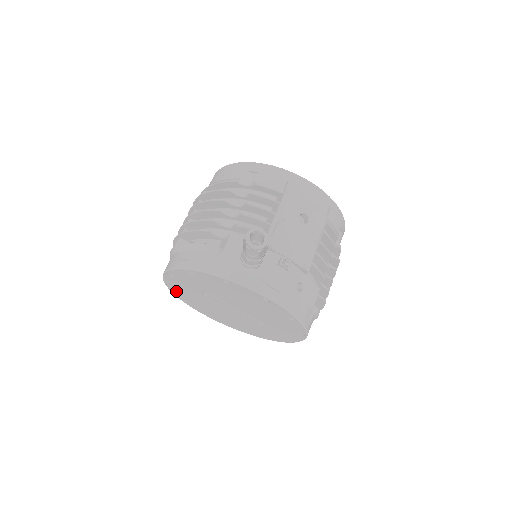
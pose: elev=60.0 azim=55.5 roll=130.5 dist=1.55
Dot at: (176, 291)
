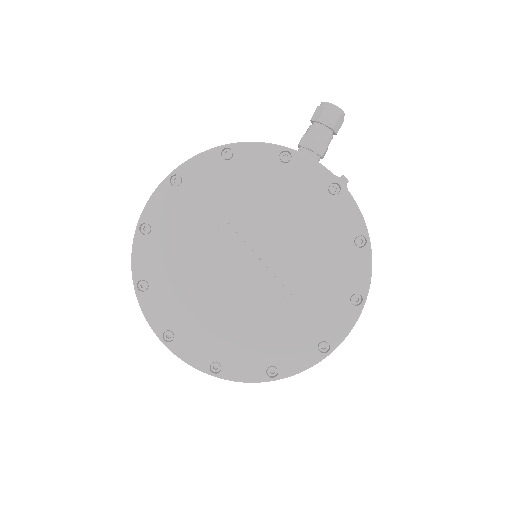
Dot at: (146, 248)
